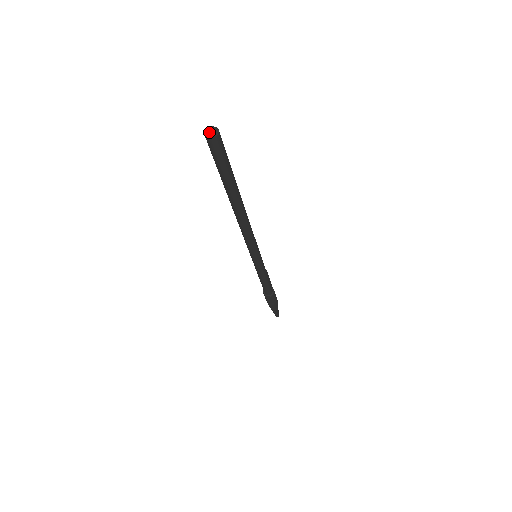
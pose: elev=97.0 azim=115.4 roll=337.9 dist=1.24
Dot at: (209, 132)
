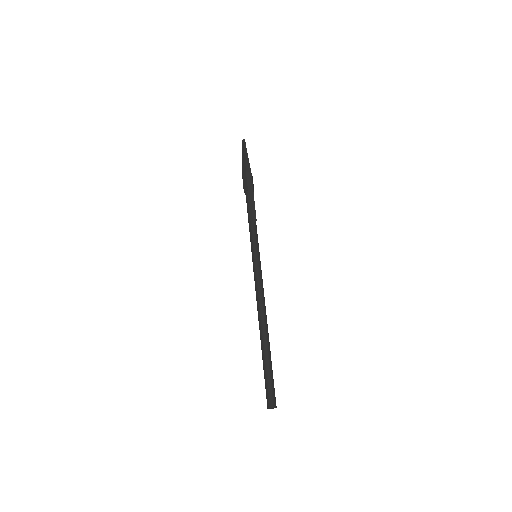
Dot at: occluded
